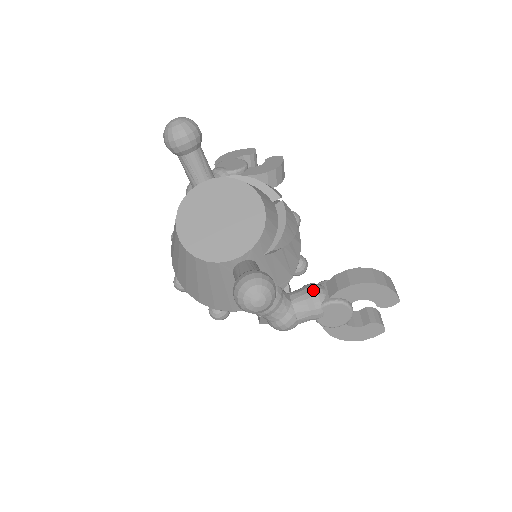
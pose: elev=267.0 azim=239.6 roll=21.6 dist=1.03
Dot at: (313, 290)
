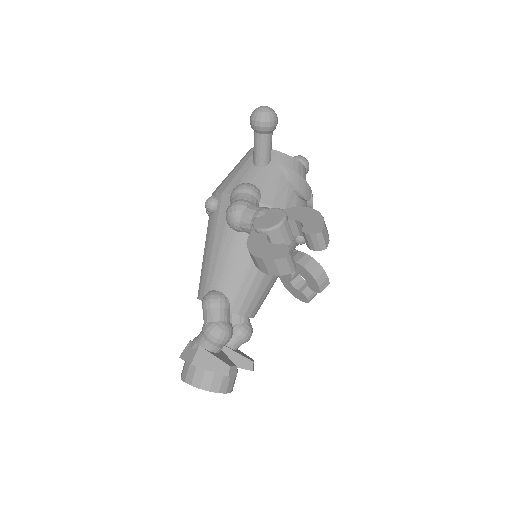
Dot at: occluded
